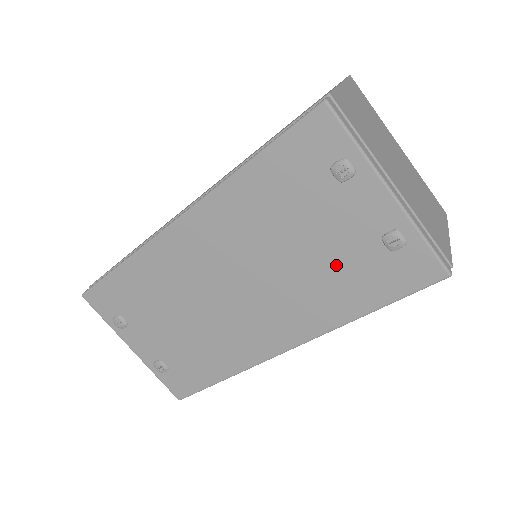
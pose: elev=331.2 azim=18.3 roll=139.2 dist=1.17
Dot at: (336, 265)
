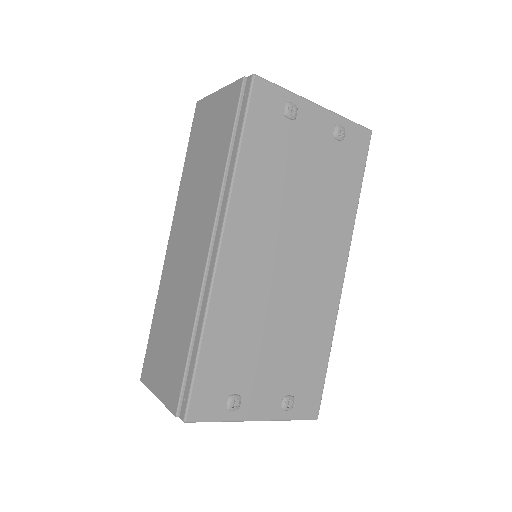
Dot at: (327, 178)
